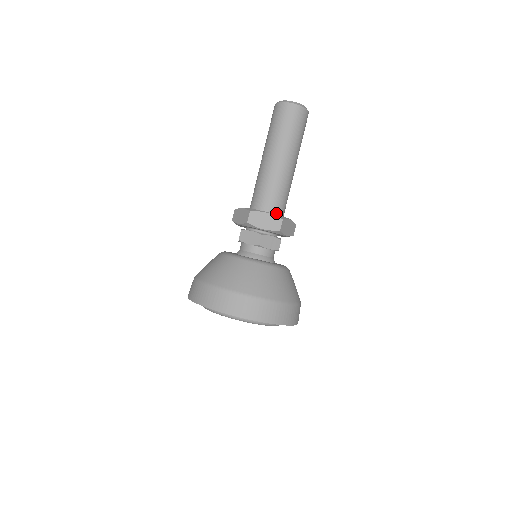
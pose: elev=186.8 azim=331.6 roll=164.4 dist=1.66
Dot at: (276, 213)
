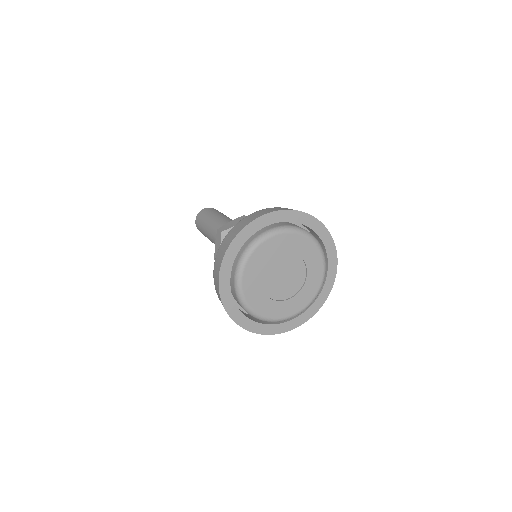
Dot at: occluded
